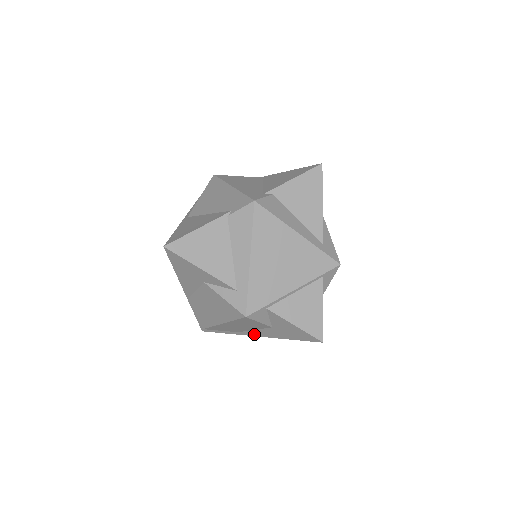
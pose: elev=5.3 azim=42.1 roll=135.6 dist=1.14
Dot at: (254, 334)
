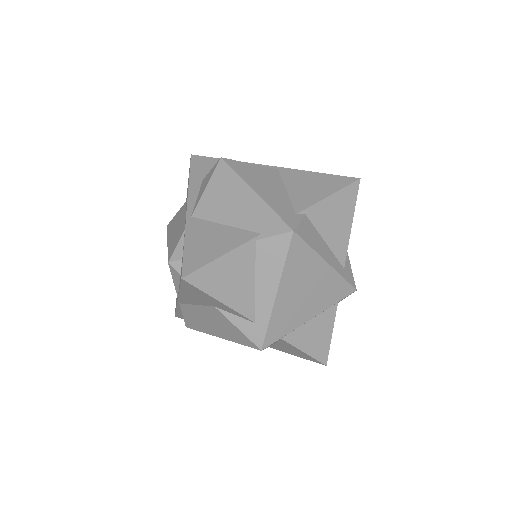
Dot at: occluded
